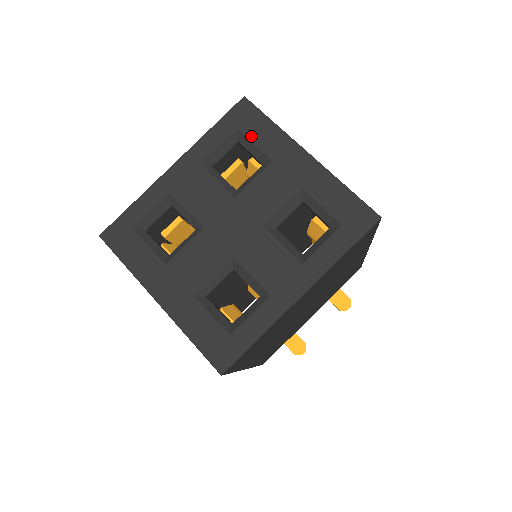
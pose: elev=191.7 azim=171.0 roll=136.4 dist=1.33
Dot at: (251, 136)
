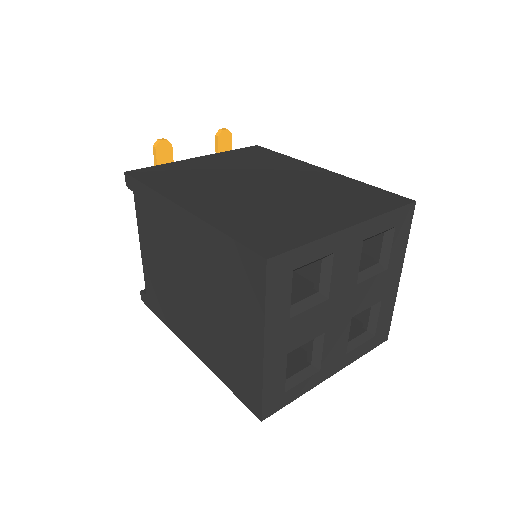
Dot at: (395, 240)
